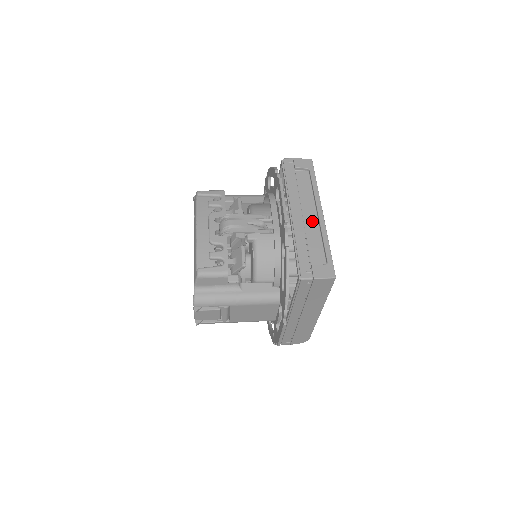
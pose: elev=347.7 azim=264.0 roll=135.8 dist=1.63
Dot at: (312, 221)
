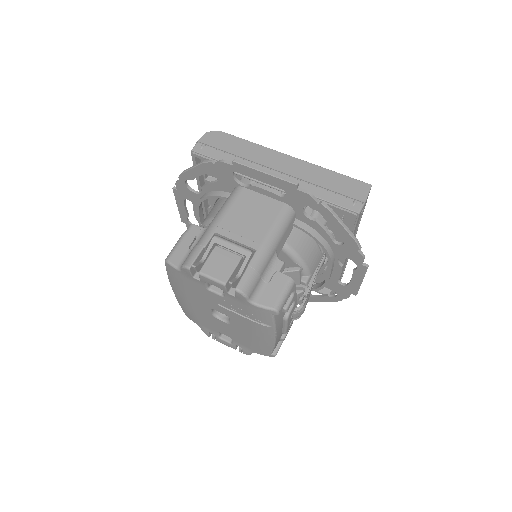
Dot at: occluded
